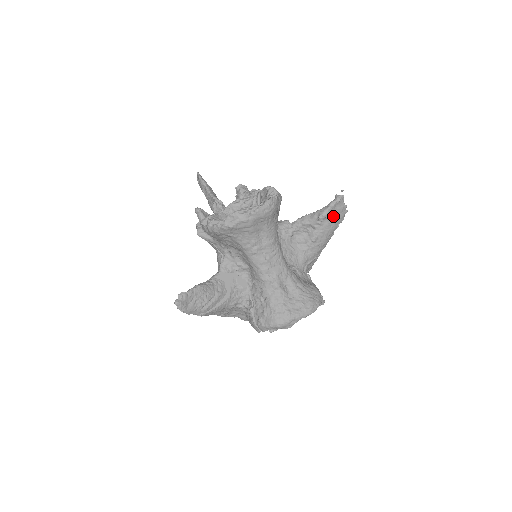
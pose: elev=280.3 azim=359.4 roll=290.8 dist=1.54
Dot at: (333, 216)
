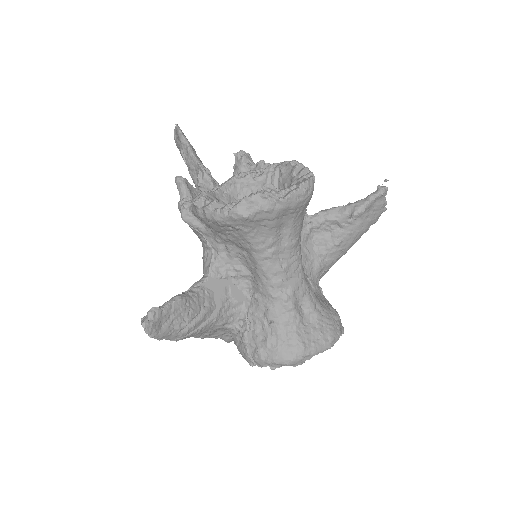
Dot at: (369, 214)
